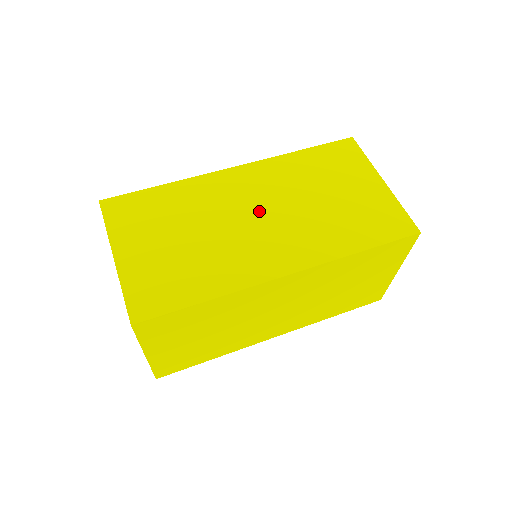
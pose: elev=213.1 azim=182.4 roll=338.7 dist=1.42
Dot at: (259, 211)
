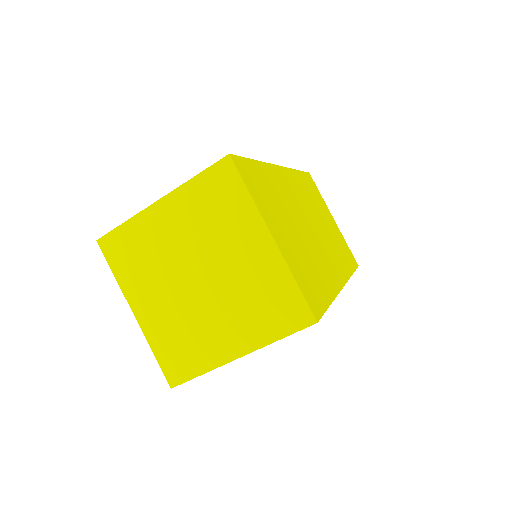
Dot at: (310, 220)
